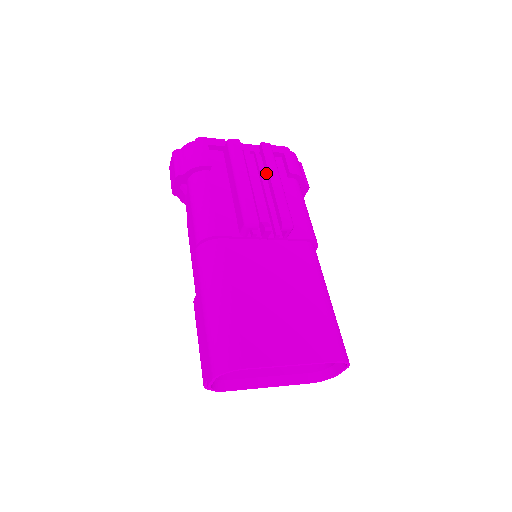
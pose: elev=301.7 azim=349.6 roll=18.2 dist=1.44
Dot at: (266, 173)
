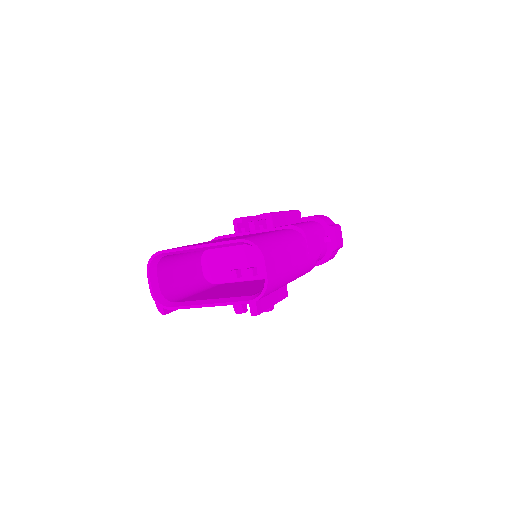
Dot at: occluded
